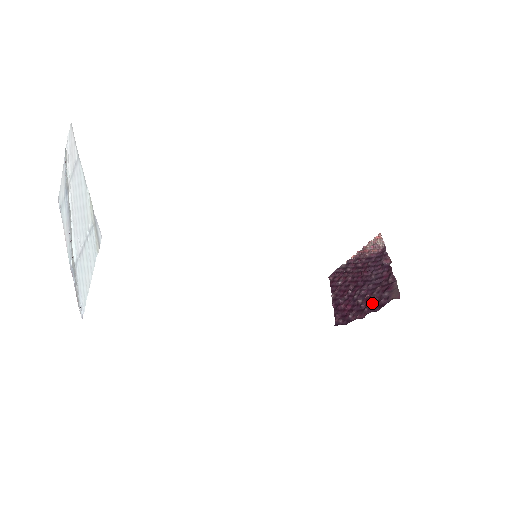
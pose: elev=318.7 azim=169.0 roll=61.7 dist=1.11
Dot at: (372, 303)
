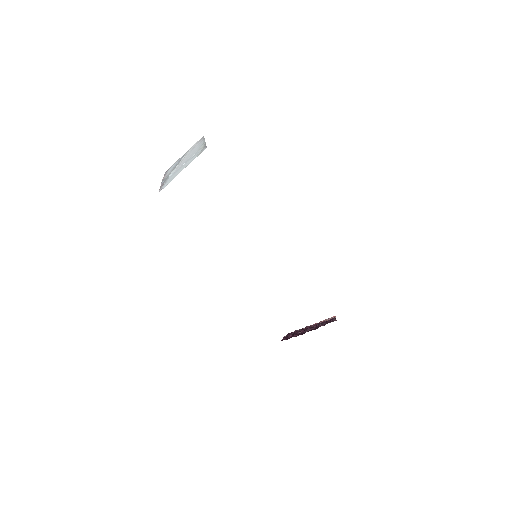
Dot at: occluded
